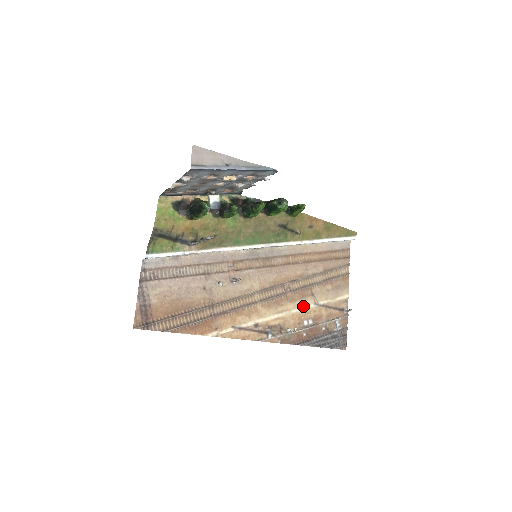
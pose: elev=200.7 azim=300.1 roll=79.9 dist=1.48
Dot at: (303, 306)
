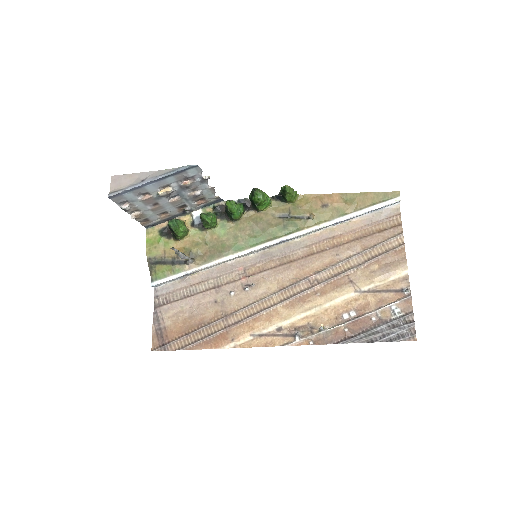
Dot at: (339, 297)
